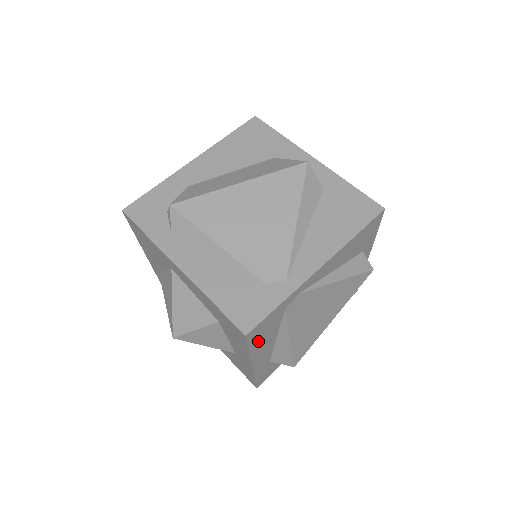
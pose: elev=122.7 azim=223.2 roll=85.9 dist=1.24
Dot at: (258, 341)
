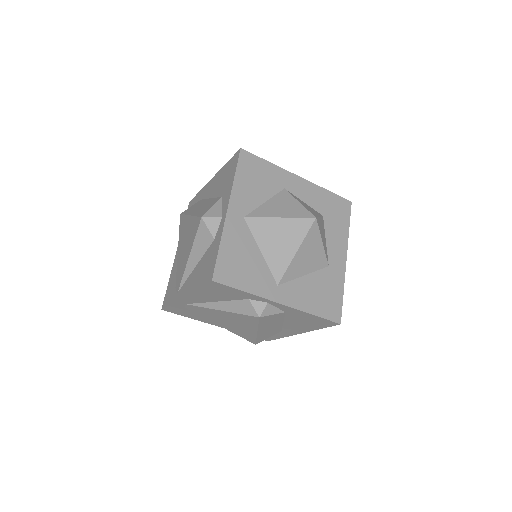
Dot at: (189, 315)
